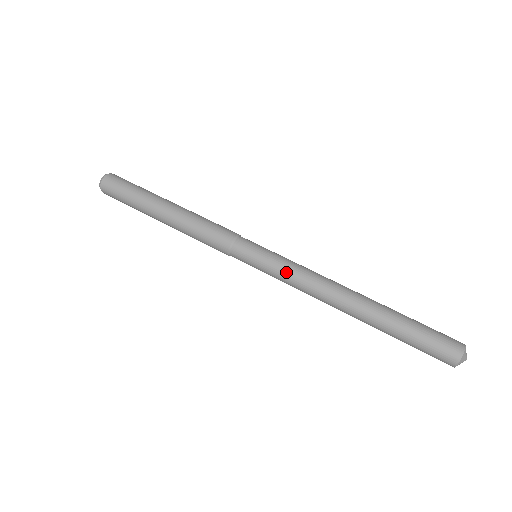
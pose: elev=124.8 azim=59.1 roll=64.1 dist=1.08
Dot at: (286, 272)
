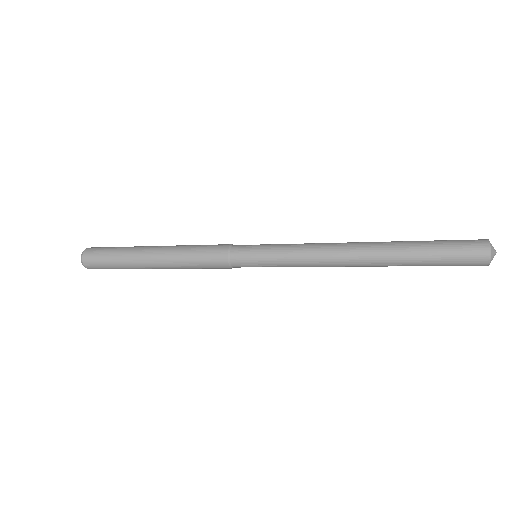
Dot at: (292, 245)
